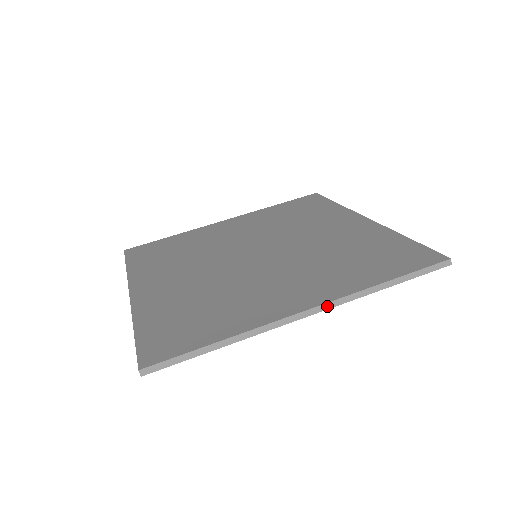
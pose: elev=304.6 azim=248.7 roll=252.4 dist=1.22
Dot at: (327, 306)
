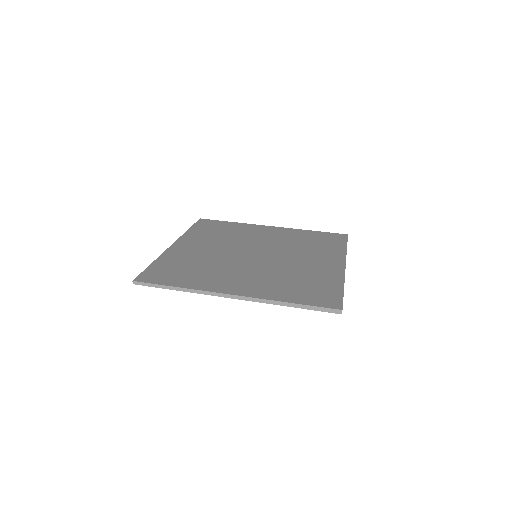
Dot at: occluded
